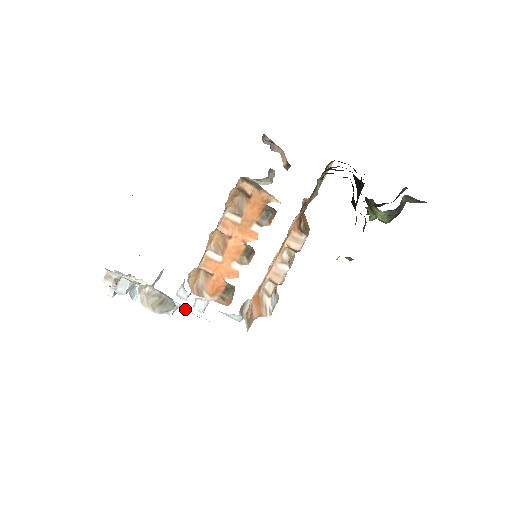
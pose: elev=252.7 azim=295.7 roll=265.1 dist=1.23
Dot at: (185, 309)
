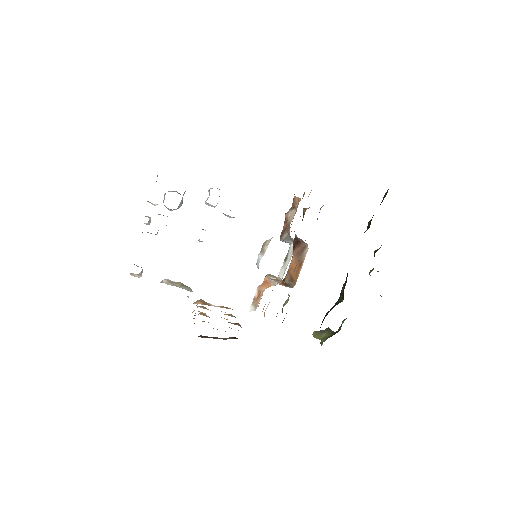
Dot at: occluded
